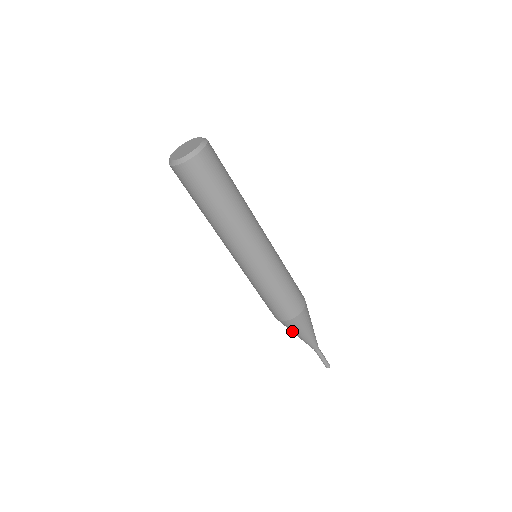
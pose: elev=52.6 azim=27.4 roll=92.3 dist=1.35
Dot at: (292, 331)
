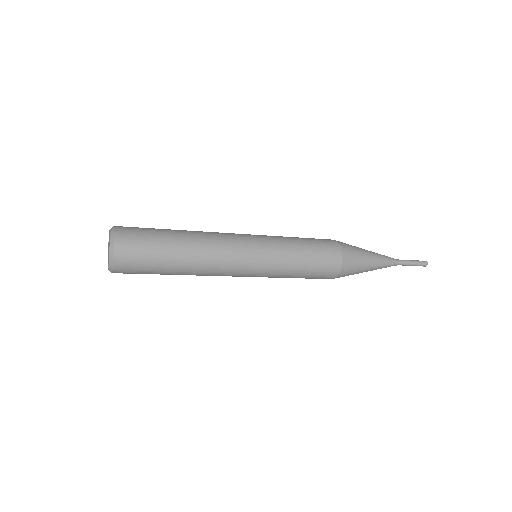
Dot at: occluded
